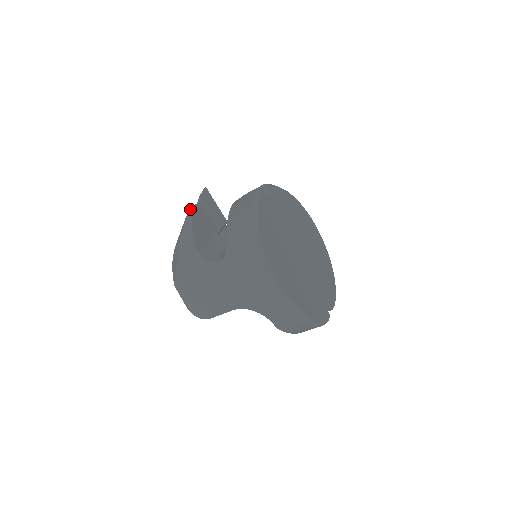
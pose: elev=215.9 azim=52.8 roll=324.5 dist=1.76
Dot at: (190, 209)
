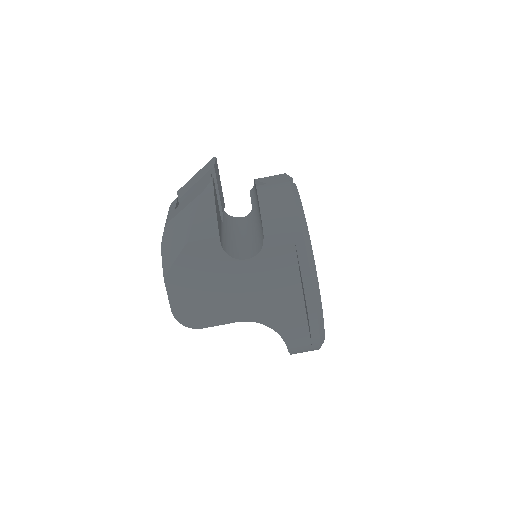
Dot at: (210, 182)
